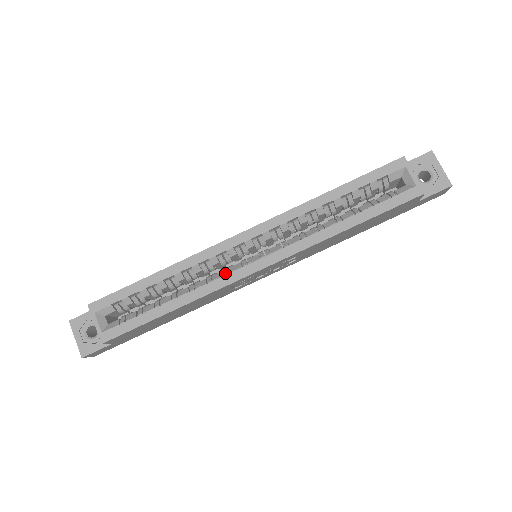
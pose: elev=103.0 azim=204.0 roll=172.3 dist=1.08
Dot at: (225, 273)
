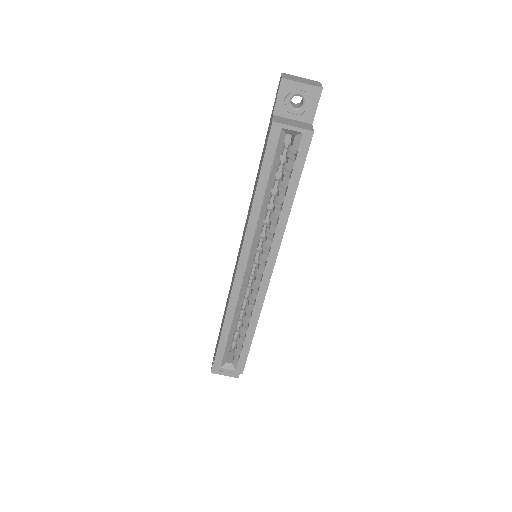
Dot at: (255, 291)
